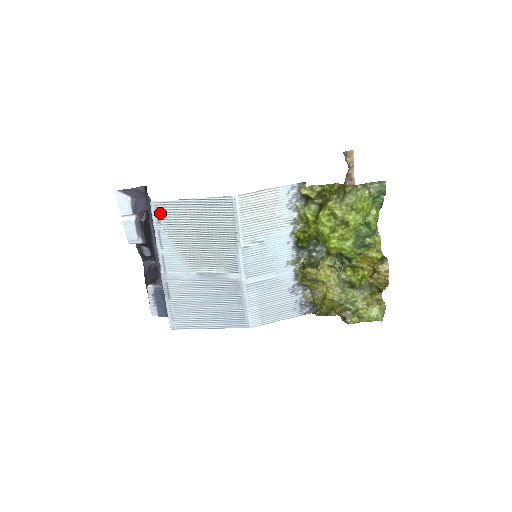
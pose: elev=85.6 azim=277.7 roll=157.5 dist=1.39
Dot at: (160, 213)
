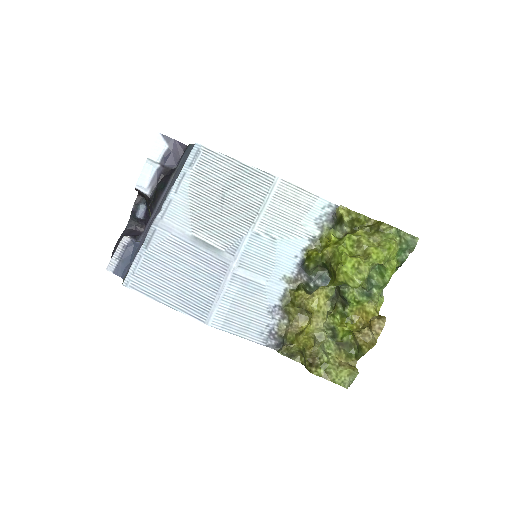
Dot at: (198, 158)
